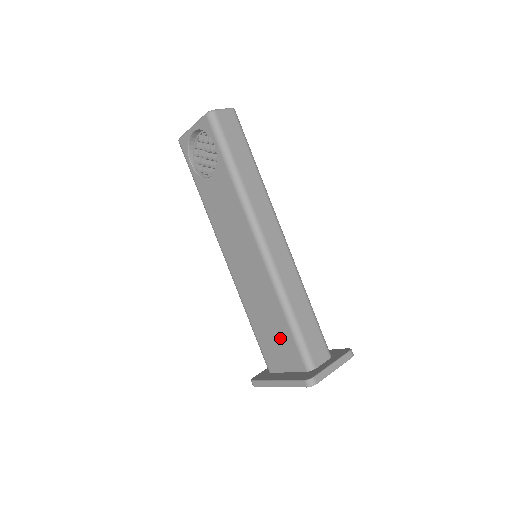
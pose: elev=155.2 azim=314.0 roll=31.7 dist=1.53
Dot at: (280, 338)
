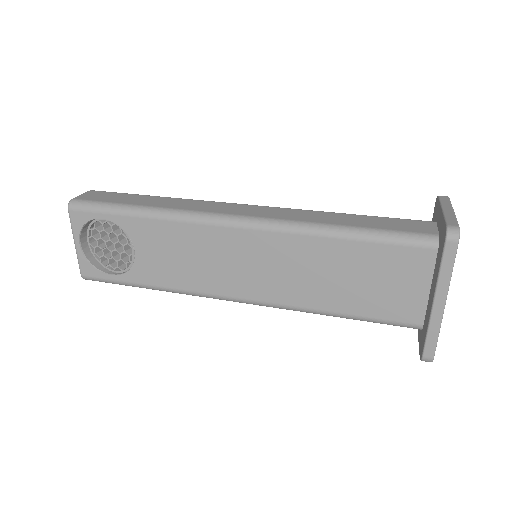
Dot at: (373, 269)
